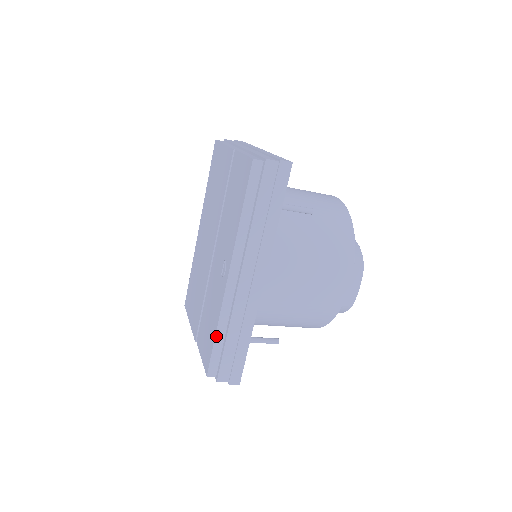
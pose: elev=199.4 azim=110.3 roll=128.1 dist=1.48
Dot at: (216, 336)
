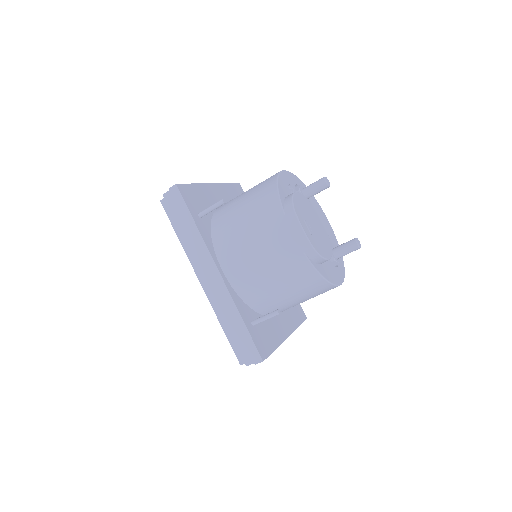
Dot at: (224, 330)
